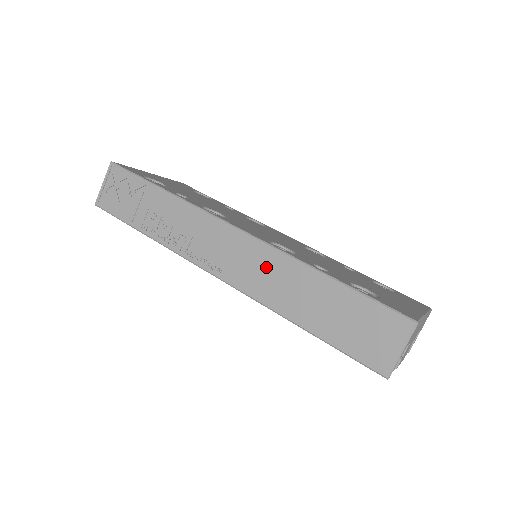
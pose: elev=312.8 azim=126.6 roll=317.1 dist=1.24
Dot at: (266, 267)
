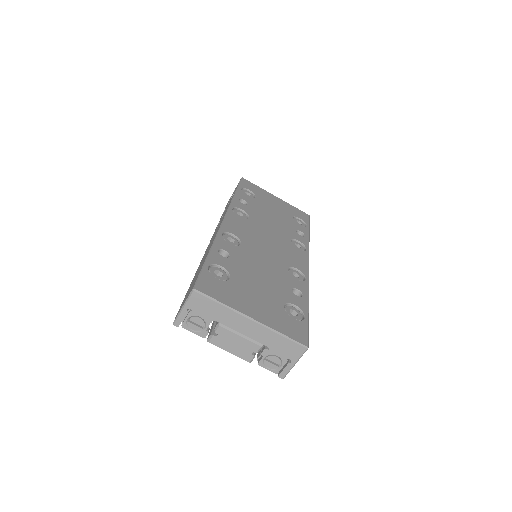
Dot at: occluded
